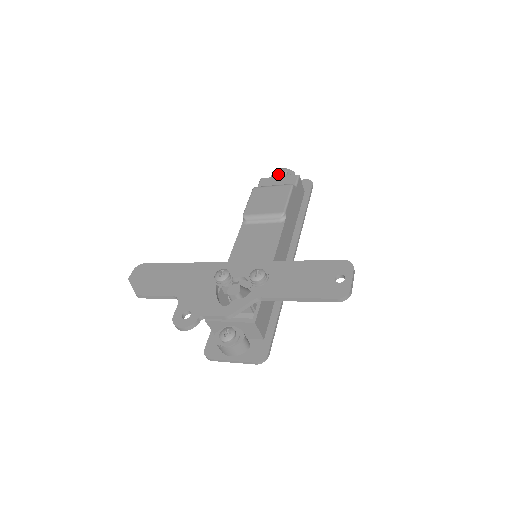
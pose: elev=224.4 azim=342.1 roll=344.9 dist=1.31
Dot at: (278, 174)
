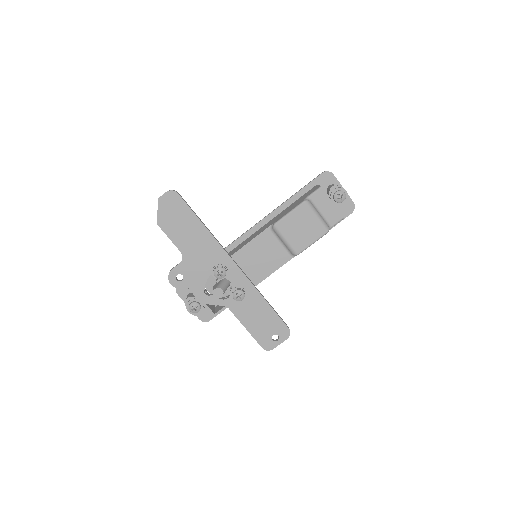
Dot at: (335, 197)
